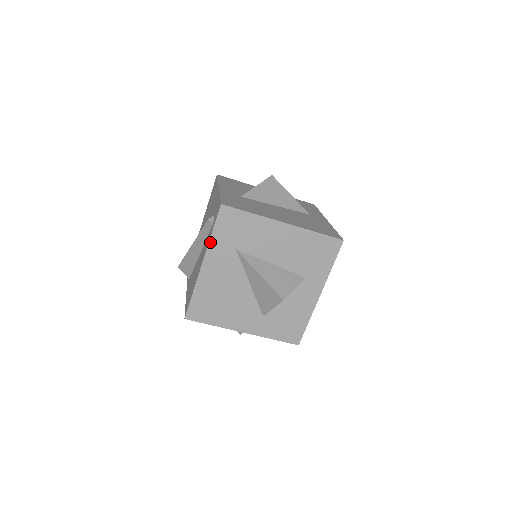
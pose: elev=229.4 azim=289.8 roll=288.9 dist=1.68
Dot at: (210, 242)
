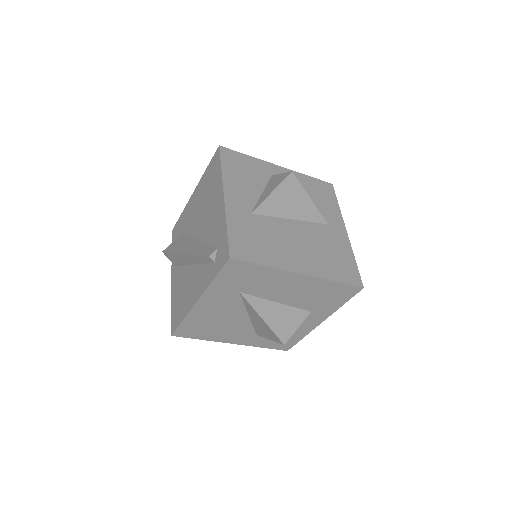
Dot at: (210, 286)
